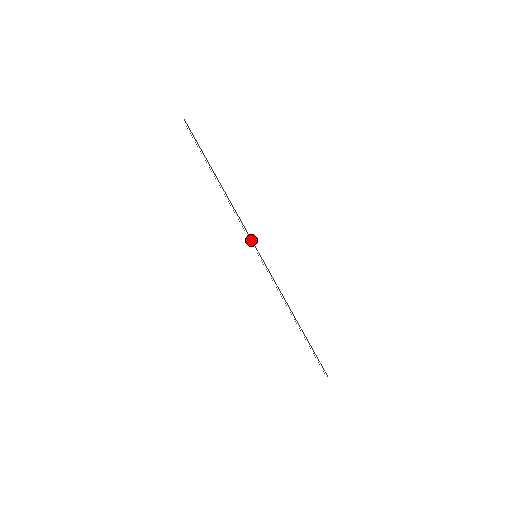
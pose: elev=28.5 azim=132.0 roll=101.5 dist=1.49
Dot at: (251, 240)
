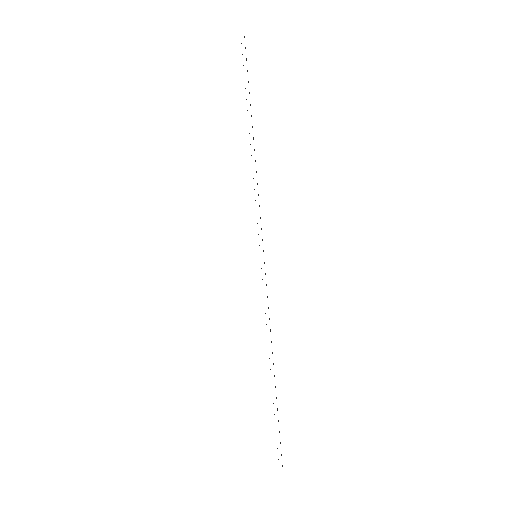
Dot at: occluded
